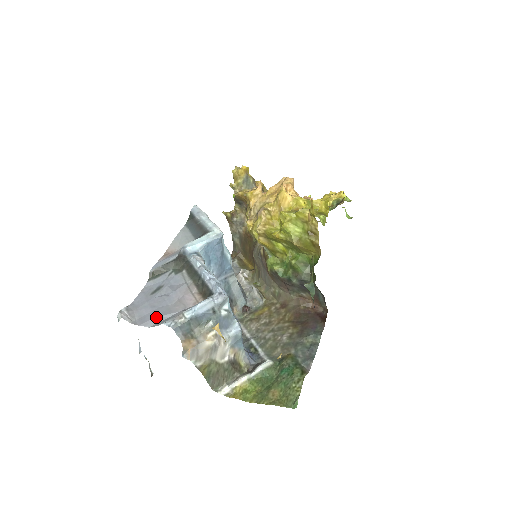
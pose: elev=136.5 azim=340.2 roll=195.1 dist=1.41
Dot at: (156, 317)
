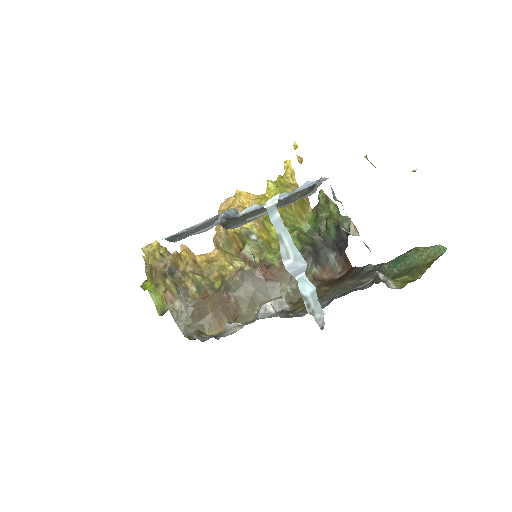
Dot at: occluded
